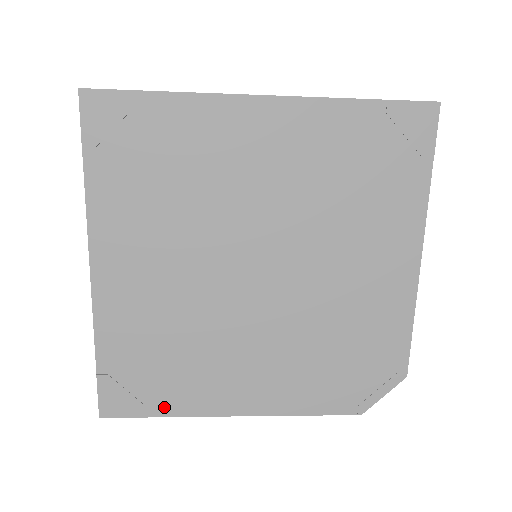
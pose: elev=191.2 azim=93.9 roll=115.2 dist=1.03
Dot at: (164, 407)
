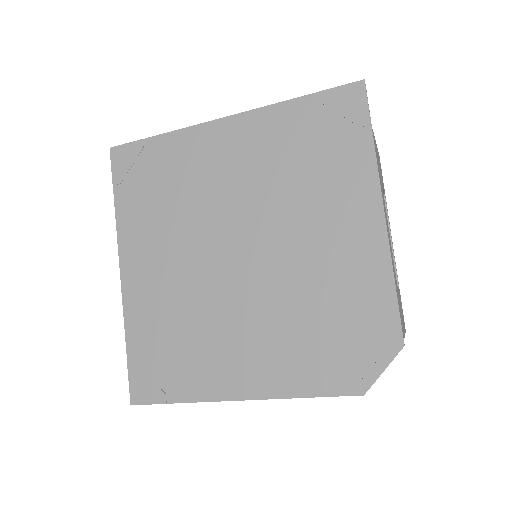
Dot at: (179, 393)
